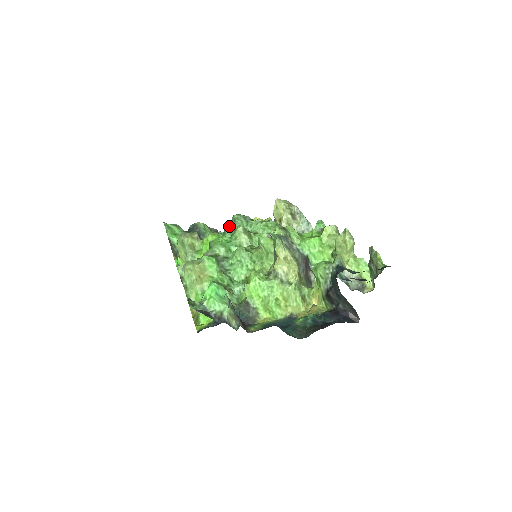
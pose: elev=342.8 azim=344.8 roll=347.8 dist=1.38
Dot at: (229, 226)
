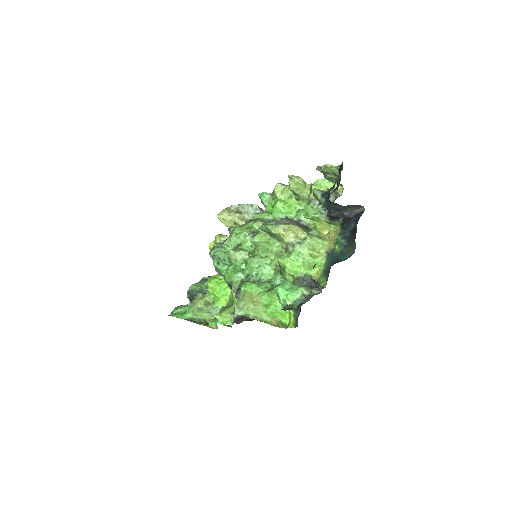
Dot at: (216, 263)
